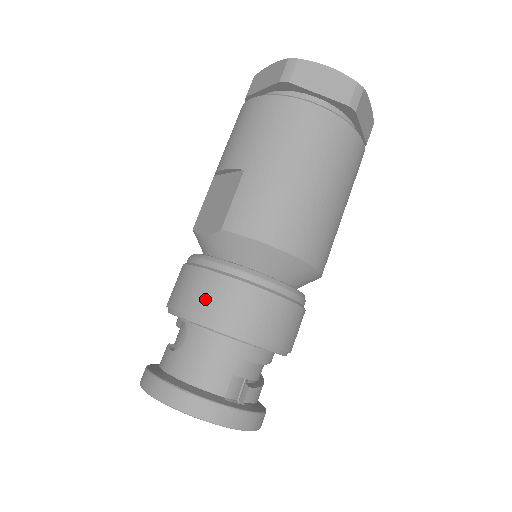
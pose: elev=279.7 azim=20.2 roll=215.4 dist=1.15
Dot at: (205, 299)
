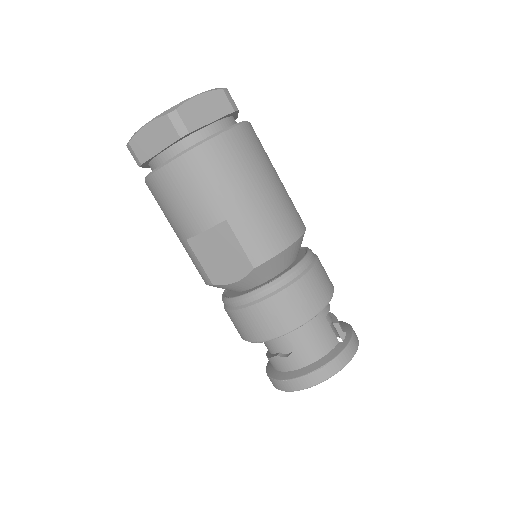
Dot at: (288, 313)
